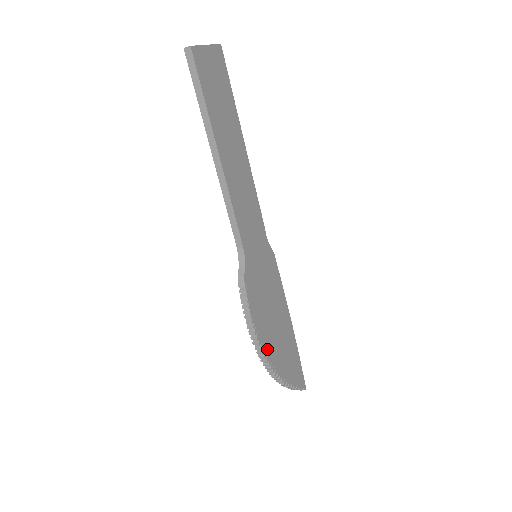
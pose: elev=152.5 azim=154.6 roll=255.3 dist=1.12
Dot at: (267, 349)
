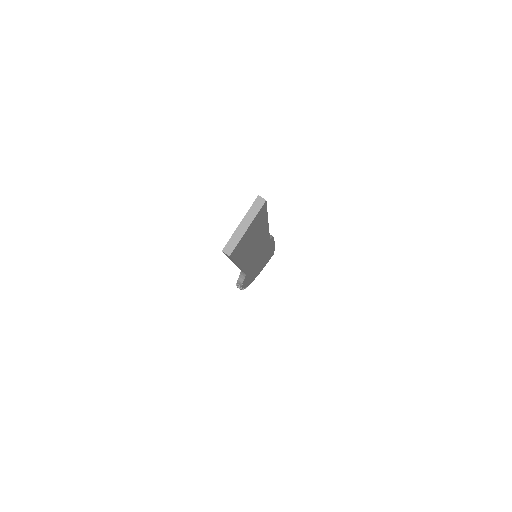
Dot at: (249, 282)
